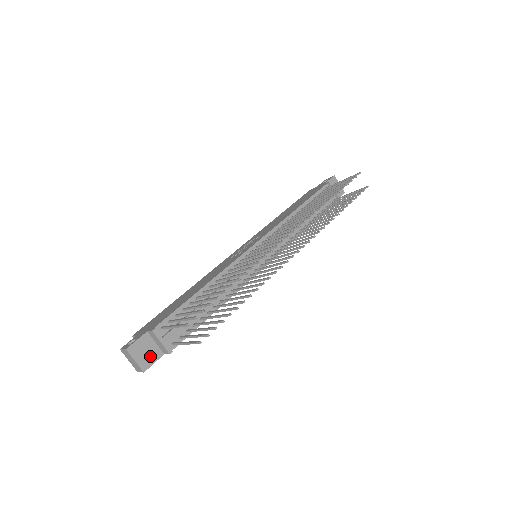
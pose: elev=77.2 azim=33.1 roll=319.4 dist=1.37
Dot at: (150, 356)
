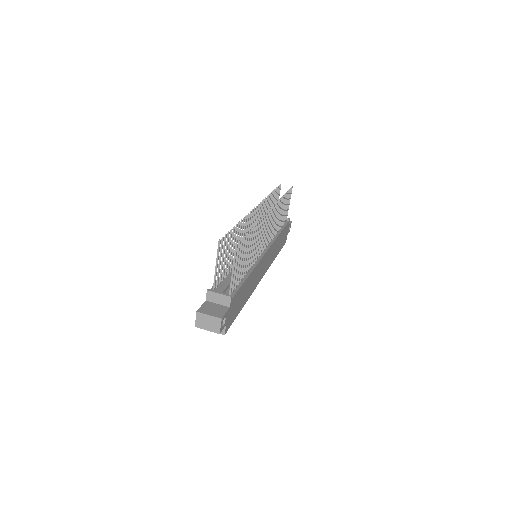
Dot at: (219, 311)
